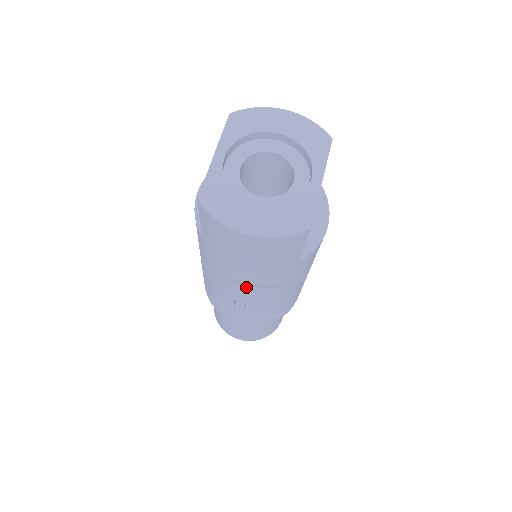
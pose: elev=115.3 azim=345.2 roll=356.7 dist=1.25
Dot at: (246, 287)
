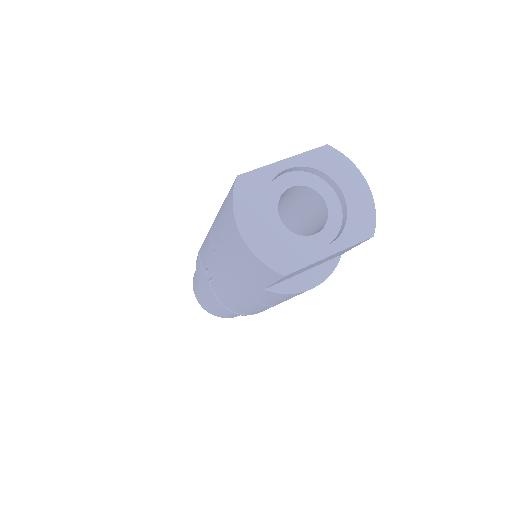
Dot at: (218, 267)
